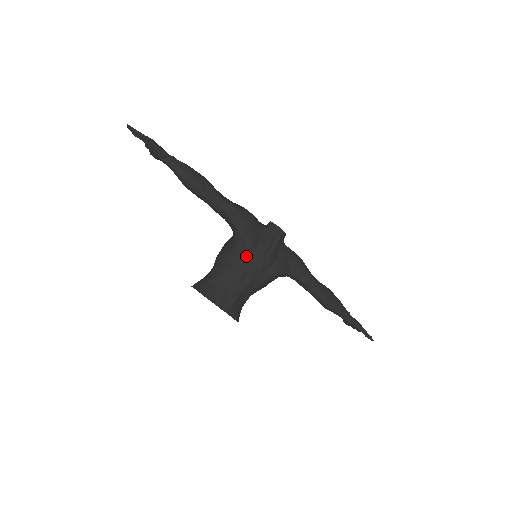
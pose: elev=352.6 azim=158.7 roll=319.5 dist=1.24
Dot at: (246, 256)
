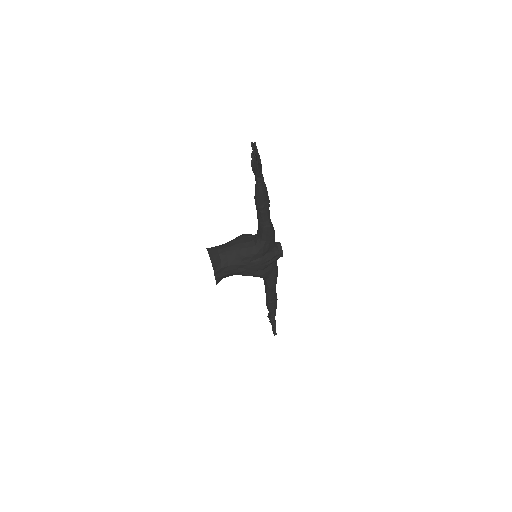
Dot at: (253, 258)
